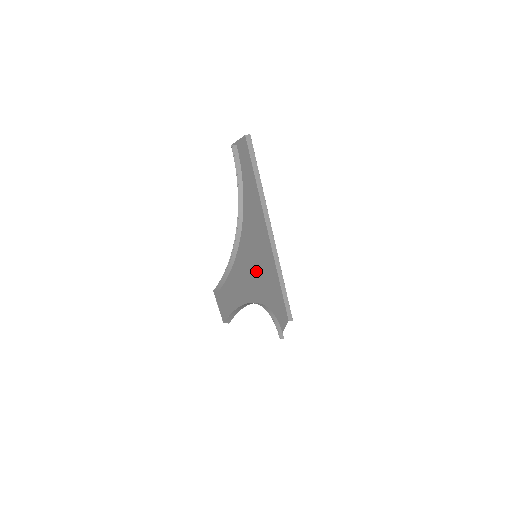
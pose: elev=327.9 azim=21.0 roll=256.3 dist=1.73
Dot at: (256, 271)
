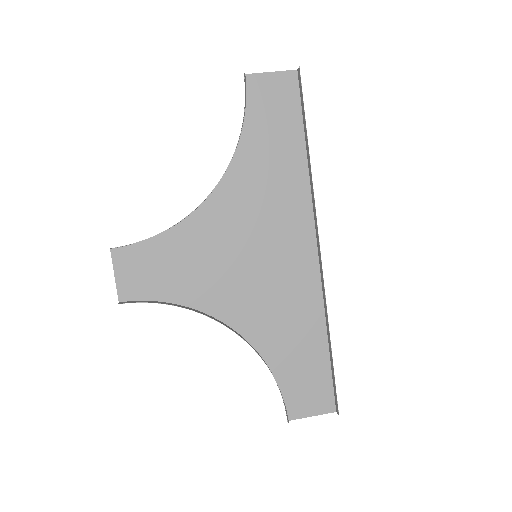
Dot at: (249, 279)
